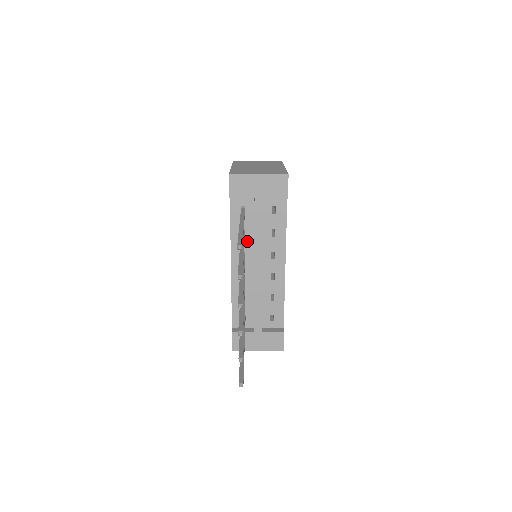
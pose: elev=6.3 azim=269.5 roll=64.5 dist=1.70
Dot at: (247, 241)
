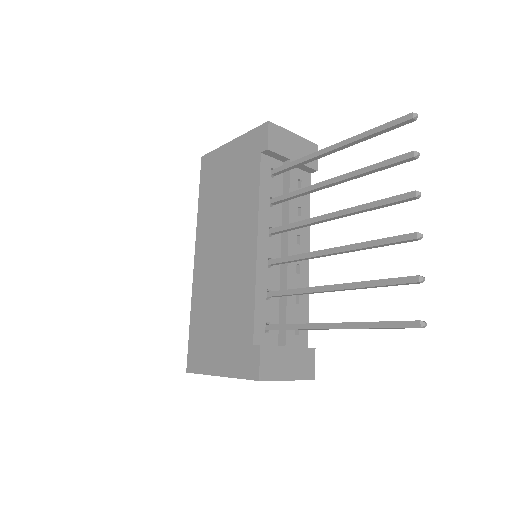
Dot at: (275, 214)
